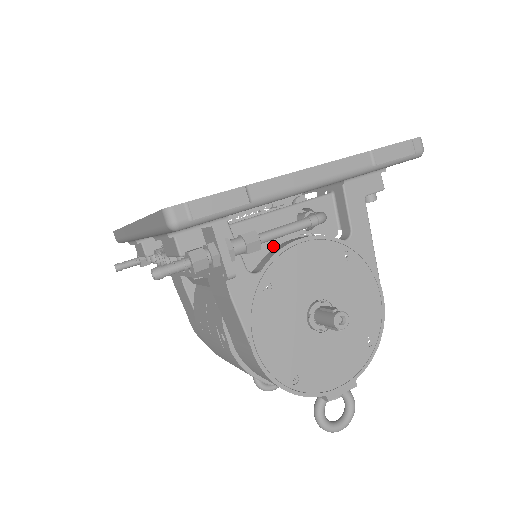
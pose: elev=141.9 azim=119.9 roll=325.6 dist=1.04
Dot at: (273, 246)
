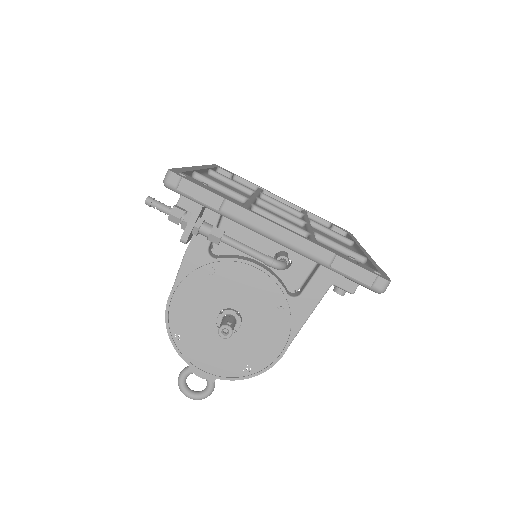
Dot at: occluded
